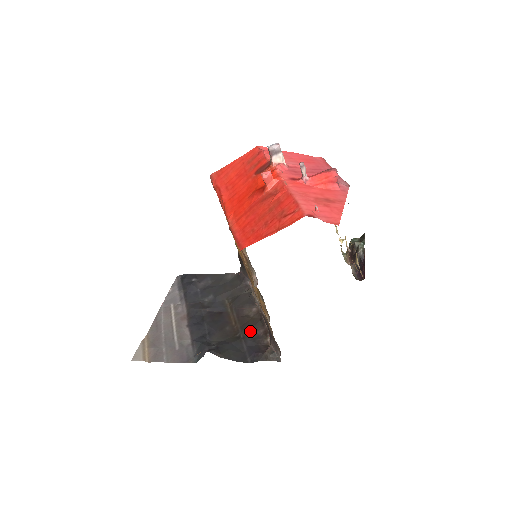
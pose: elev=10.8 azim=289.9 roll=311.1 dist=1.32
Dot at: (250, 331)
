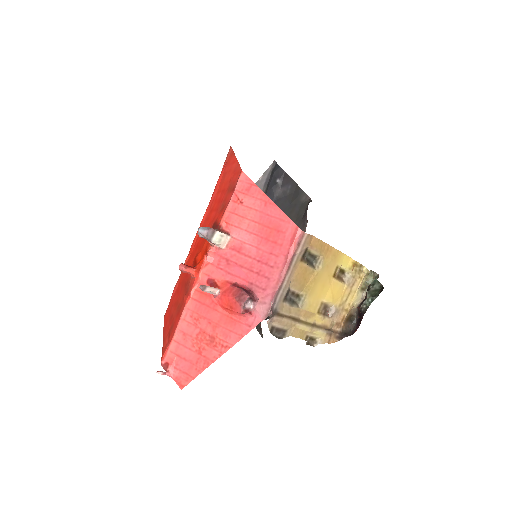
Dot at: occluded
